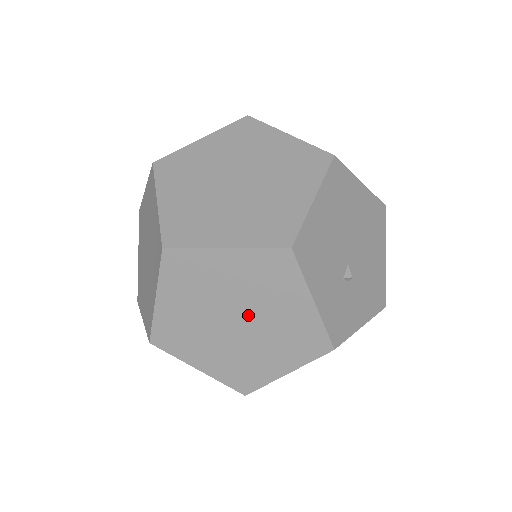
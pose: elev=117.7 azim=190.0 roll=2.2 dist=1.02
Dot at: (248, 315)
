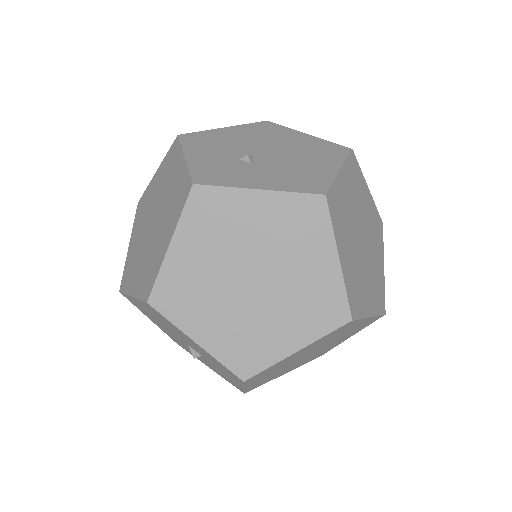
Dot at: (158, 209)
